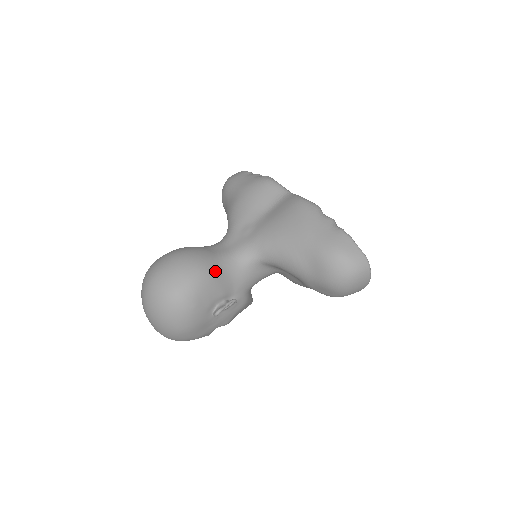
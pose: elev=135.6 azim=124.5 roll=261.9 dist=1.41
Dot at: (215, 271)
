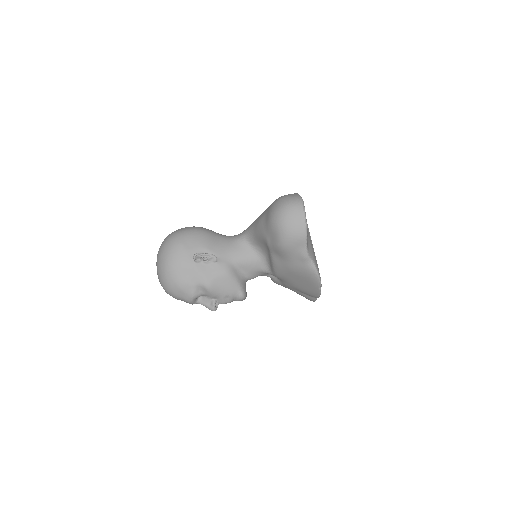
Dot at: (209, 233)
